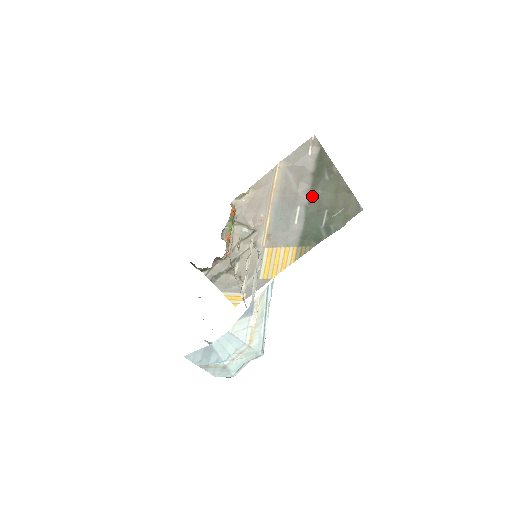
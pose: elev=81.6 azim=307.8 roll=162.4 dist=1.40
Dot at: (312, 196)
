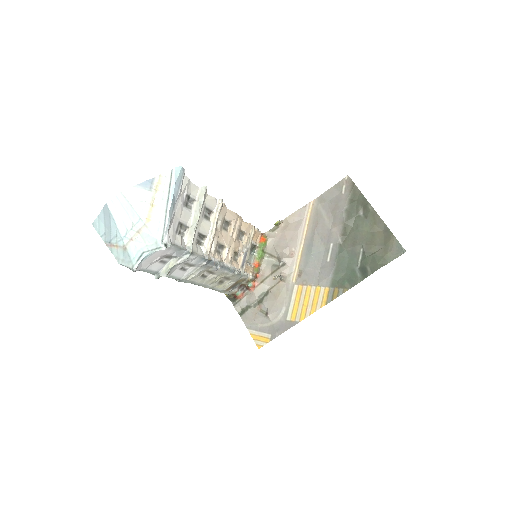
Dot at: (346, 233)
